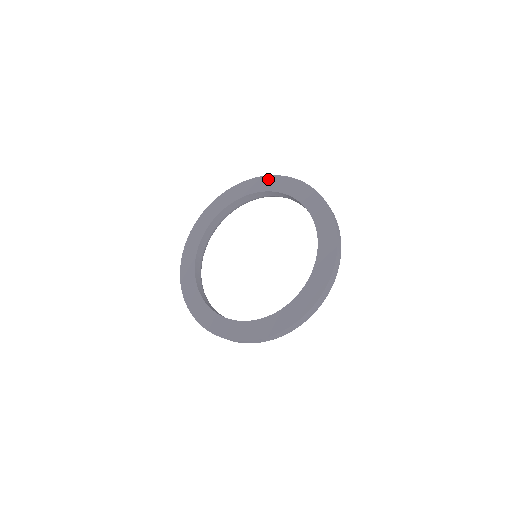
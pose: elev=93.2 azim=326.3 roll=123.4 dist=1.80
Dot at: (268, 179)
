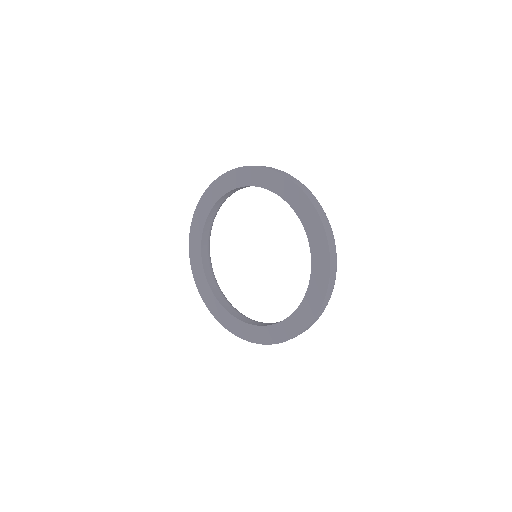
Dot at: (267, 173)
